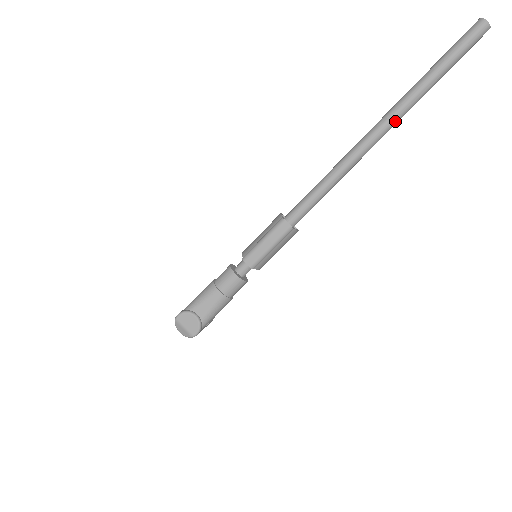
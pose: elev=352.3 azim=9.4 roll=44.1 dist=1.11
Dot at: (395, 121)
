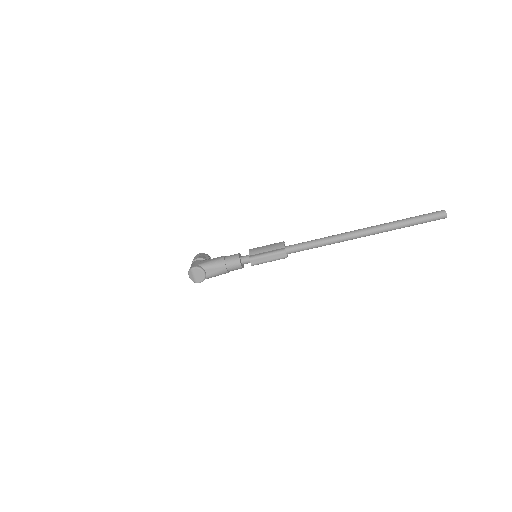
Dot at: (373, 234)
